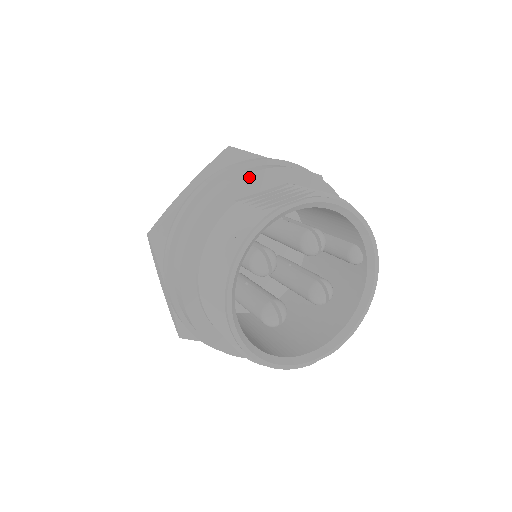
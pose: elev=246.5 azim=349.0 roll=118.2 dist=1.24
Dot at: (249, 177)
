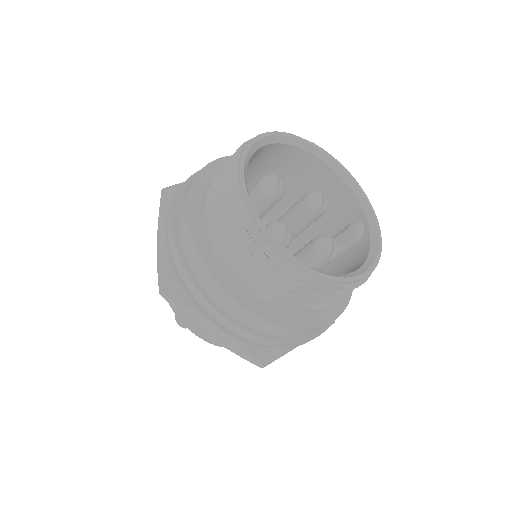
Dot at: occluded
